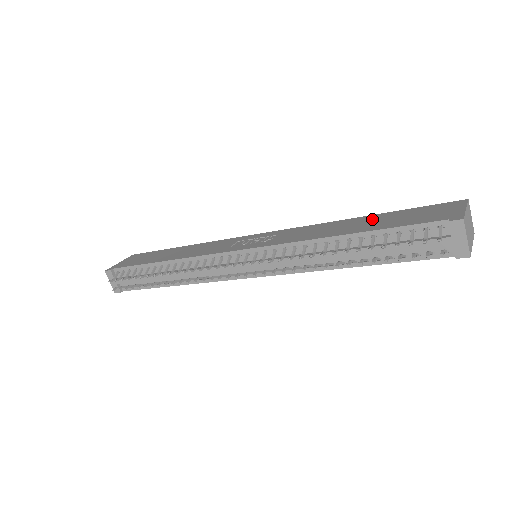
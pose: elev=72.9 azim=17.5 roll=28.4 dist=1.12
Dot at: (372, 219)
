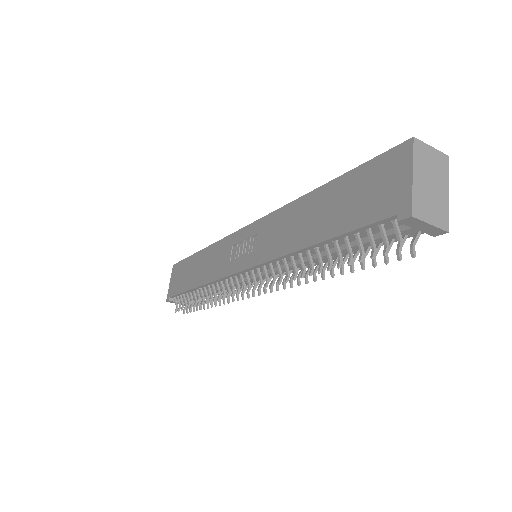
Dot at: (325, 200)
